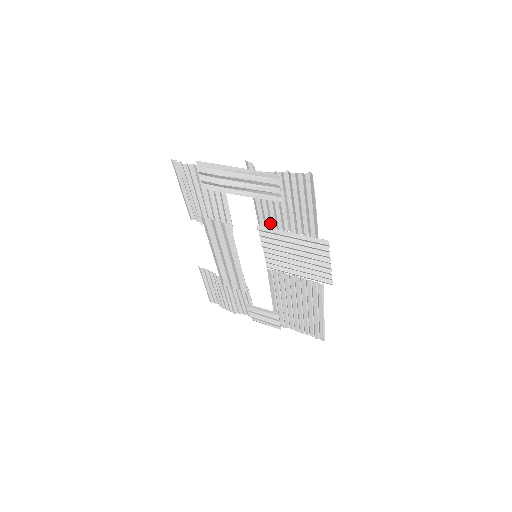
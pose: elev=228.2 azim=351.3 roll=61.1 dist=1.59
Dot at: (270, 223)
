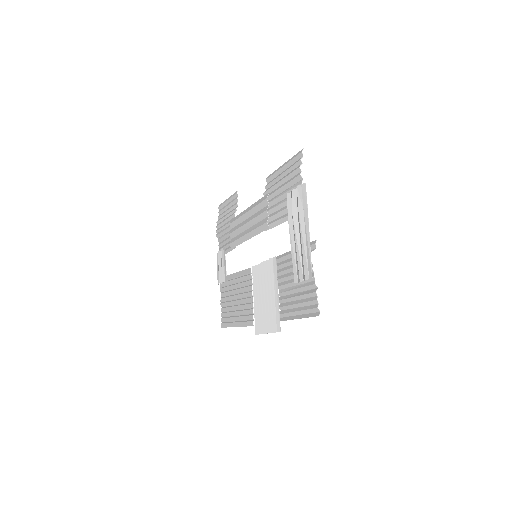
Dot at: (280, 269)
